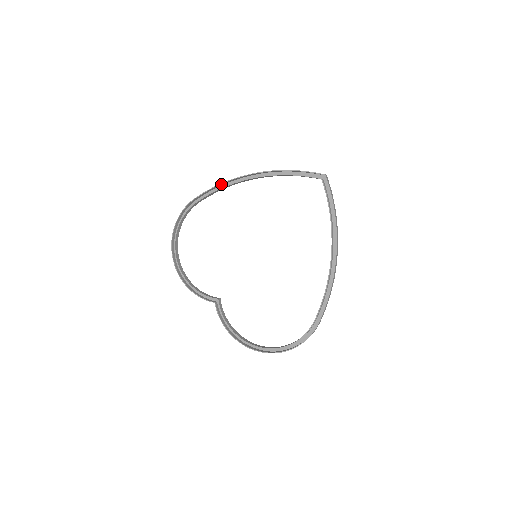
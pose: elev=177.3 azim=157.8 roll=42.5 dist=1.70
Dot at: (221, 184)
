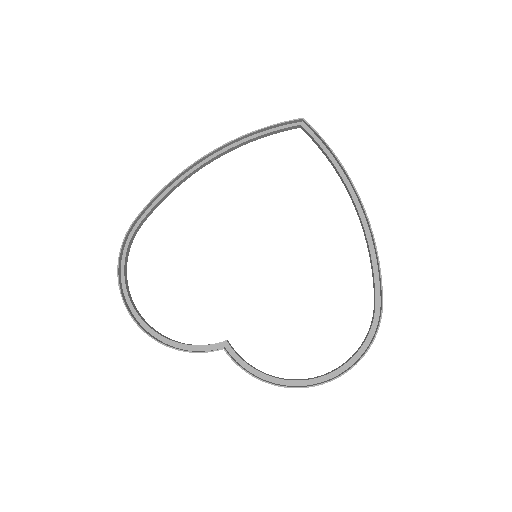
Dot at: (167, 185)
